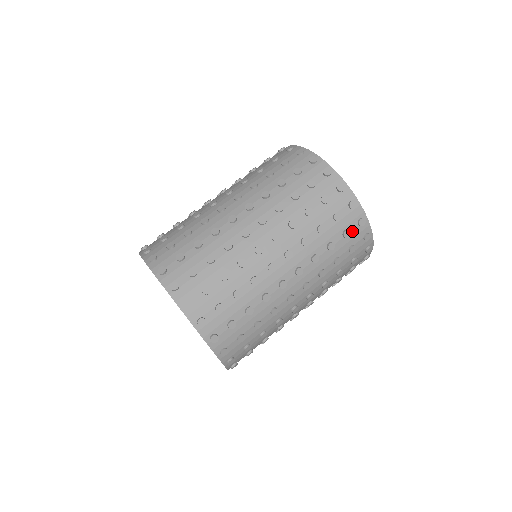
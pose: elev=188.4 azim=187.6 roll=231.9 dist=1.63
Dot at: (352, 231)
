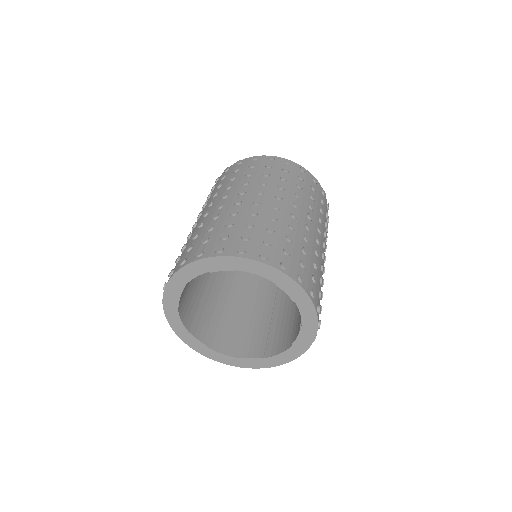
Dot at: occluded
